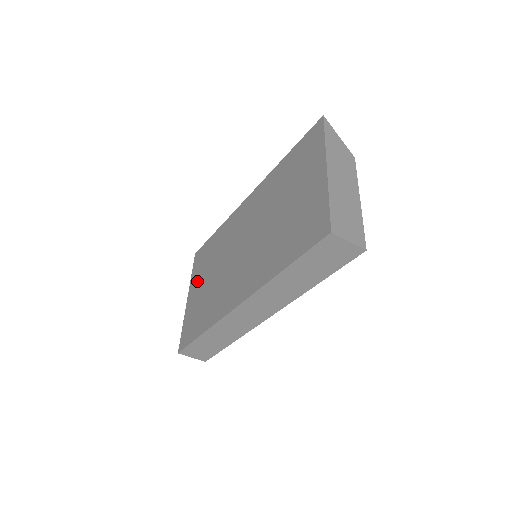
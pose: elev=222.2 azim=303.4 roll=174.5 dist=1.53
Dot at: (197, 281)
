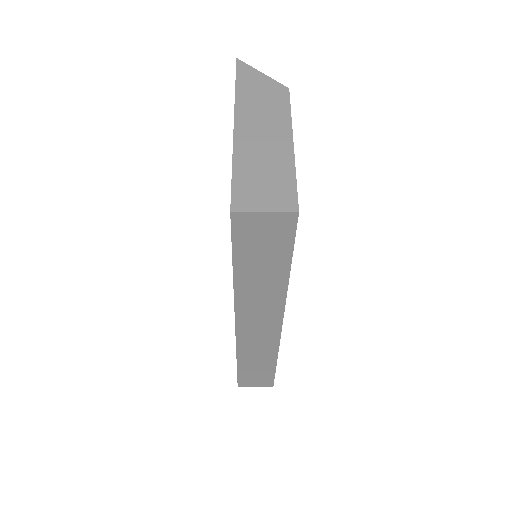
Dot at: occluded
